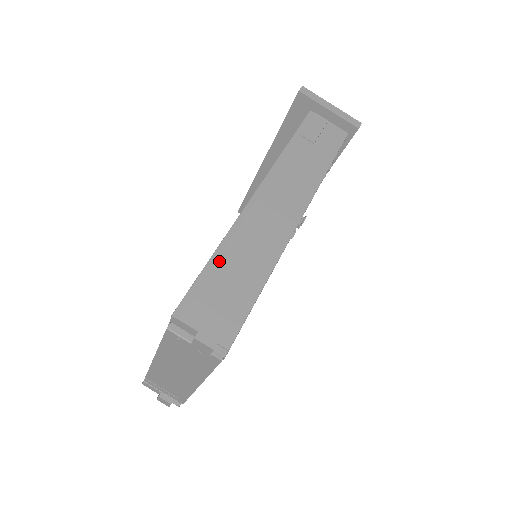
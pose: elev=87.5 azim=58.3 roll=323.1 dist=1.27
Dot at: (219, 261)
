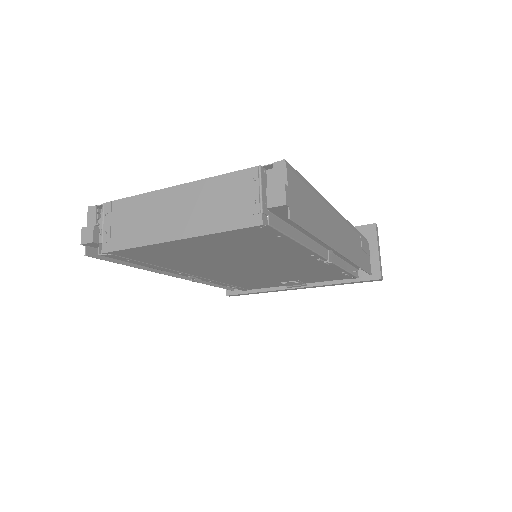
Dot at: (313, 192)
